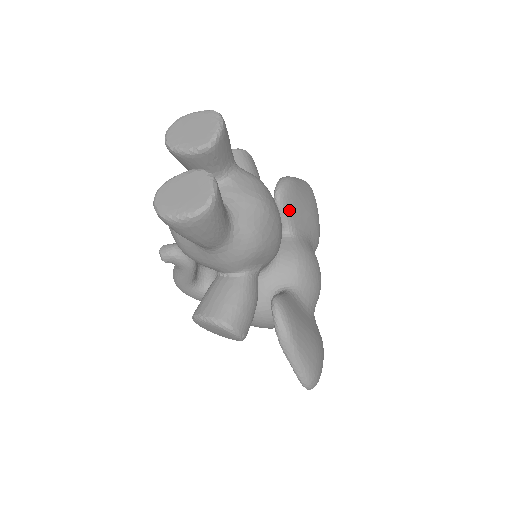
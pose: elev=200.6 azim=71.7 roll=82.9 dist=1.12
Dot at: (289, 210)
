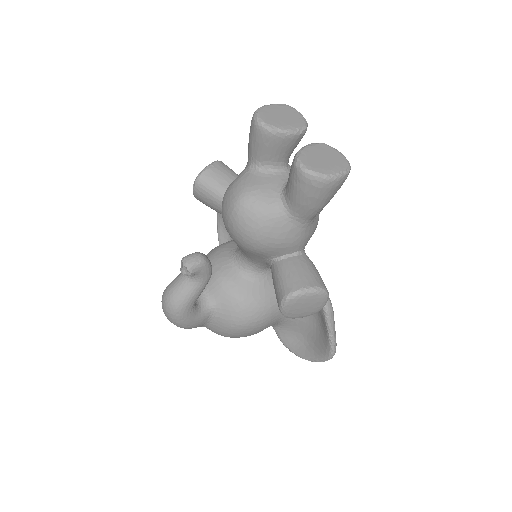
Dot at: occluded
